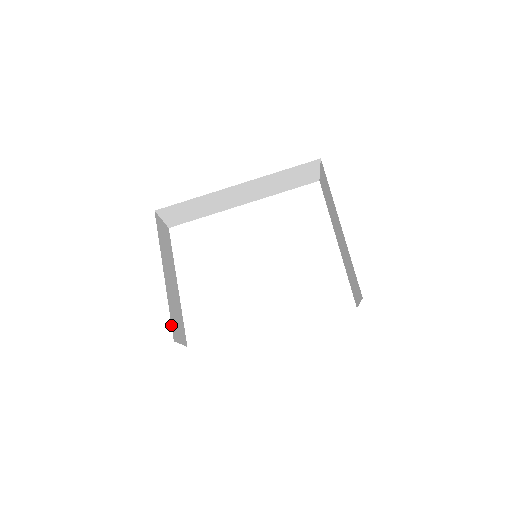
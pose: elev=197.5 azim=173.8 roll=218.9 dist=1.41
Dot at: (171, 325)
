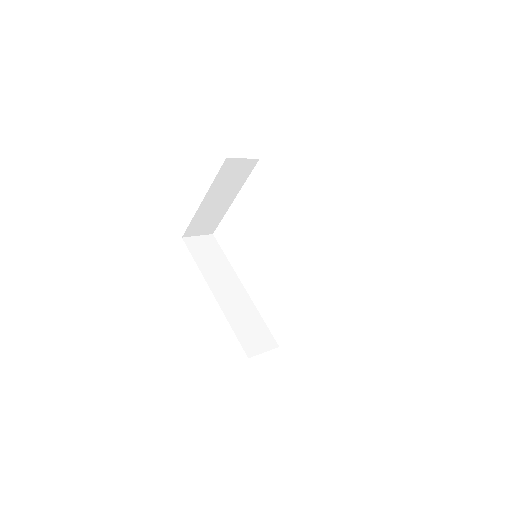
Dot at: (186, 229)
